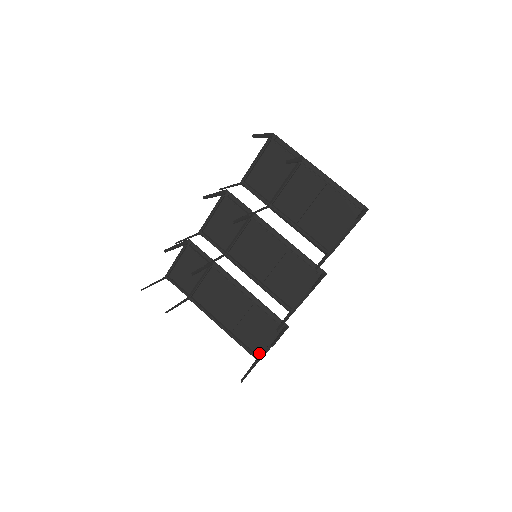
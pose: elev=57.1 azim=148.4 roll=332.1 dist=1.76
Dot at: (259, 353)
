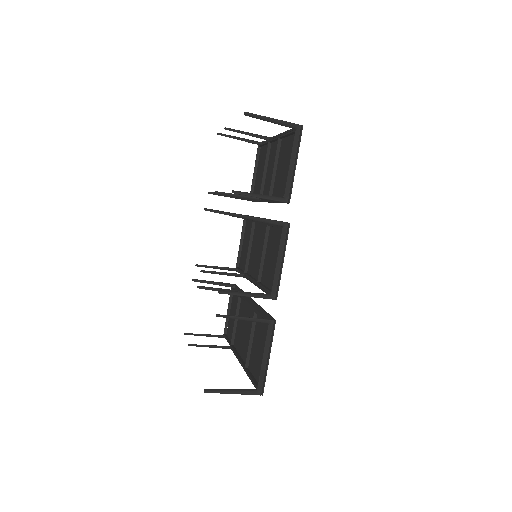
Dot at: occluded
